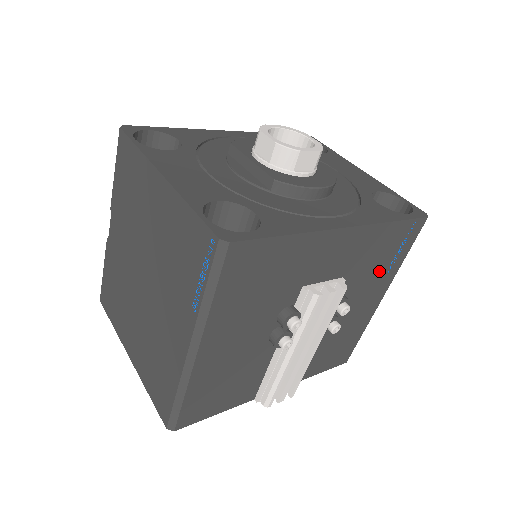
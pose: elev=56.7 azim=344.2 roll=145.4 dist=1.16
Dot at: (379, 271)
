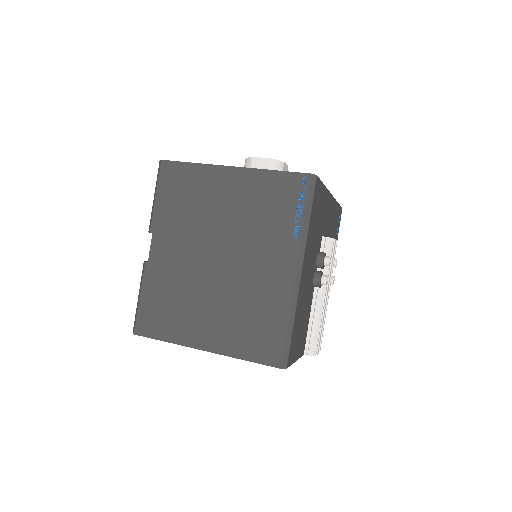
Dot at: occluded
